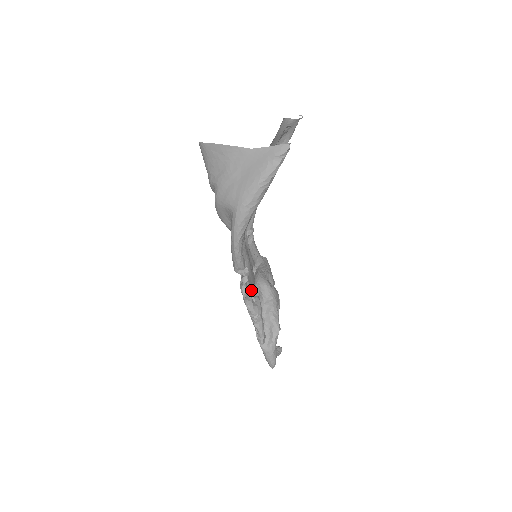
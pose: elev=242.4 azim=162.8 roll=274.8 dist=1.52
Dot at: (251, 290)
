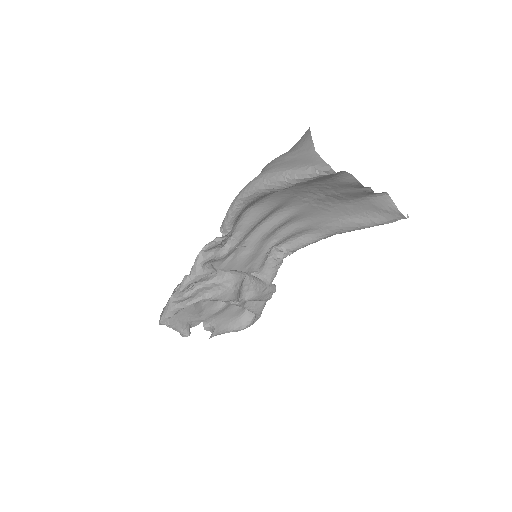
Dot at: (224, 269)
